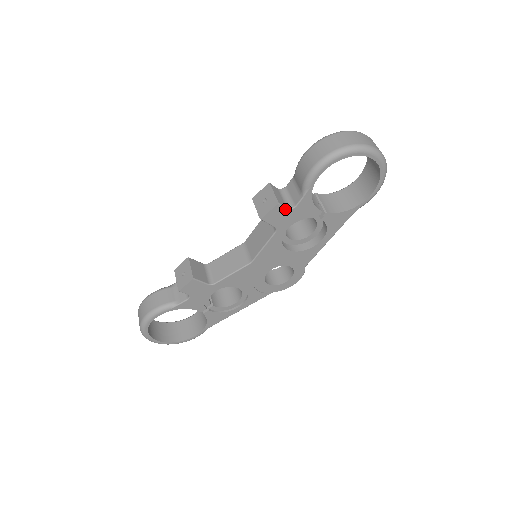
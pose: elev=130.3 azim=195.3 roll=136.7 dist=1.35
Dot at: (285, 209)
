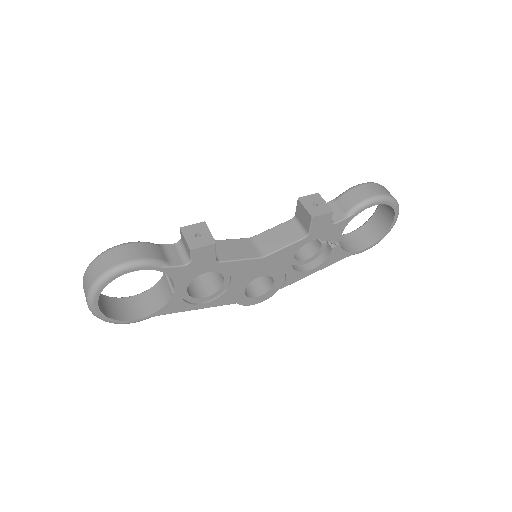
Dot at: (330, 220)
